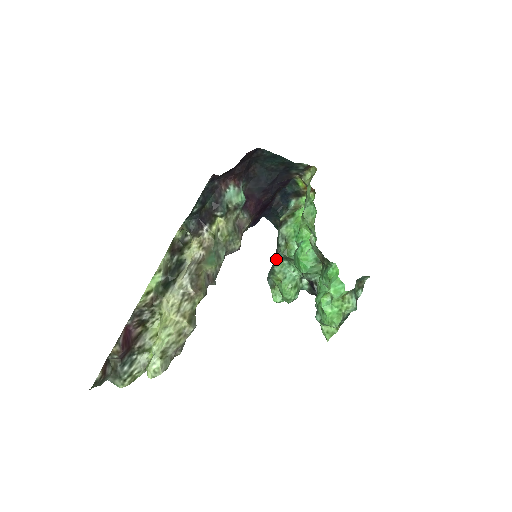
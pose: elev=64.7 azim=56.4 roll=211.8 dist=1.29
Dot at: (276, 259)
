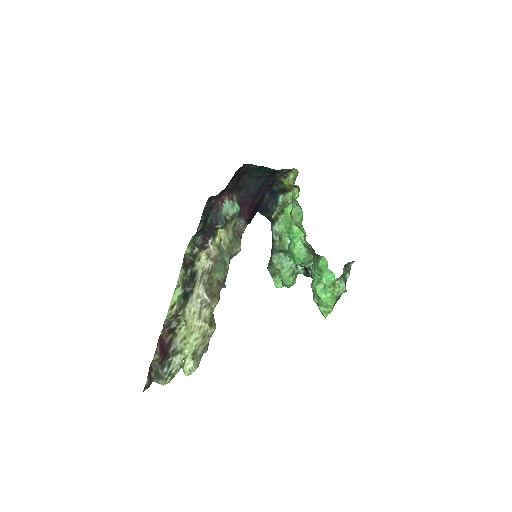
Dot at: (273, 253)
